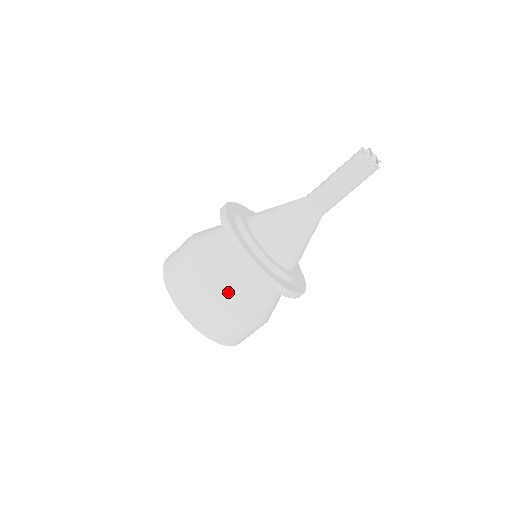
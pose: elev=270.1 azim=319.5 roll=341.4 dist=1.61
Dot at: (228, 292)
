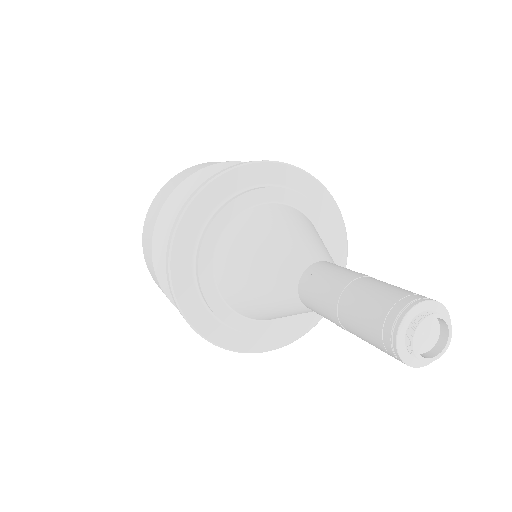
Dot at: occluded
